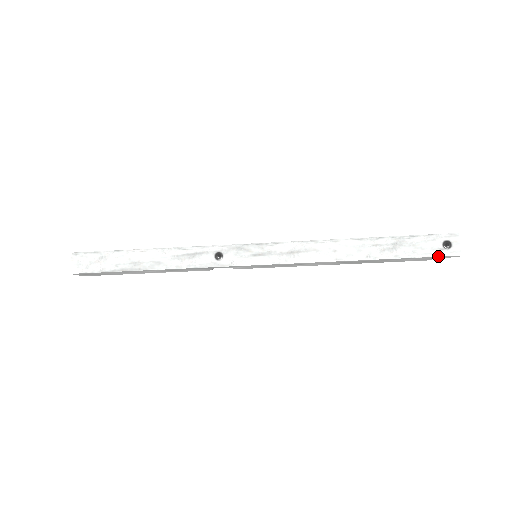
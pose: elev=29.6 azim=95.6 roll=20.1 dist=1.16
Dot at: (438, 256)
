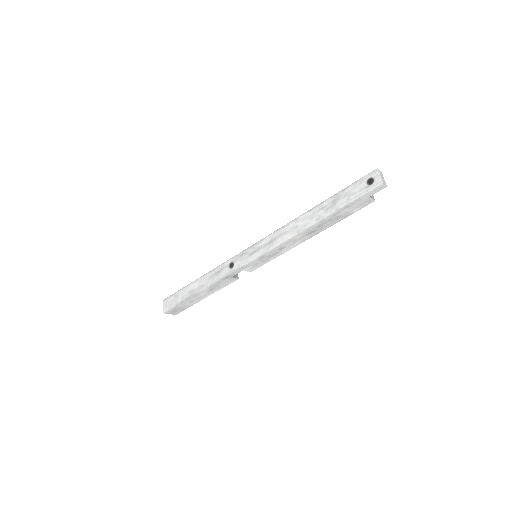
Dot at: (366, 193)
